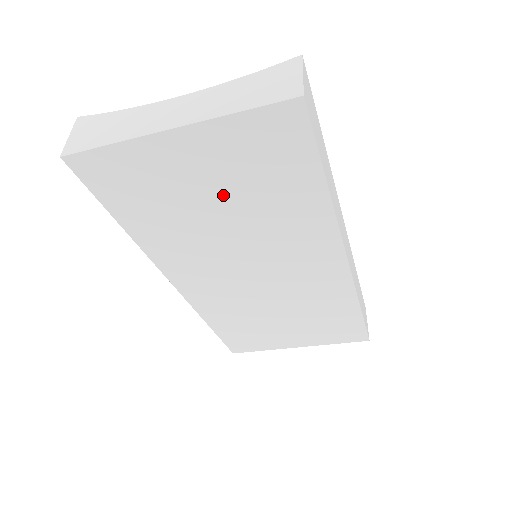
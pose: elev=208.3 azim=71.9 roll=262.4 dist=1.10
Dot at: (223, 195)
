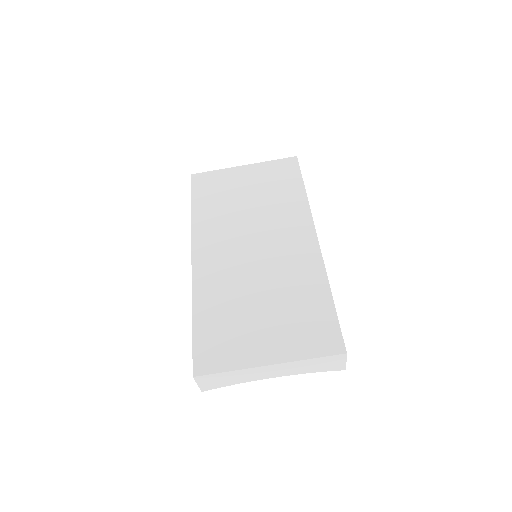
Dot at: (253, 193)
